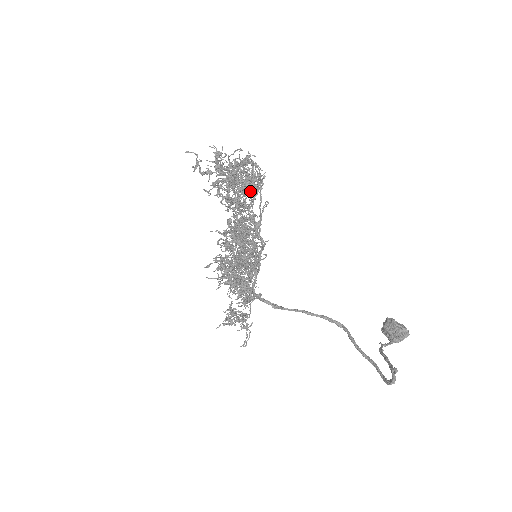
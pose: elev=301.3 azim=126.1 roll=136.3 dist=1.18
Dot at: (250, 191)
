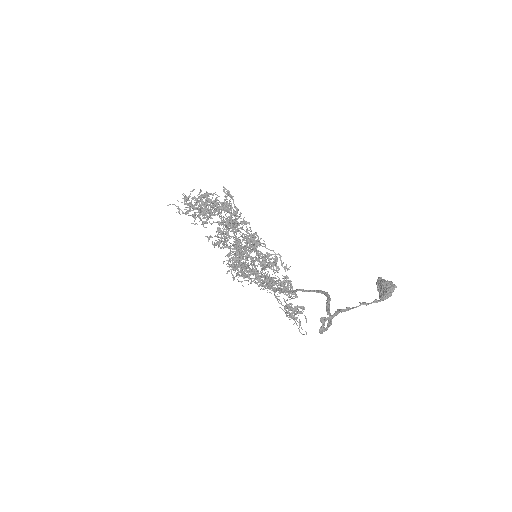
Dot at: (207, 213)
